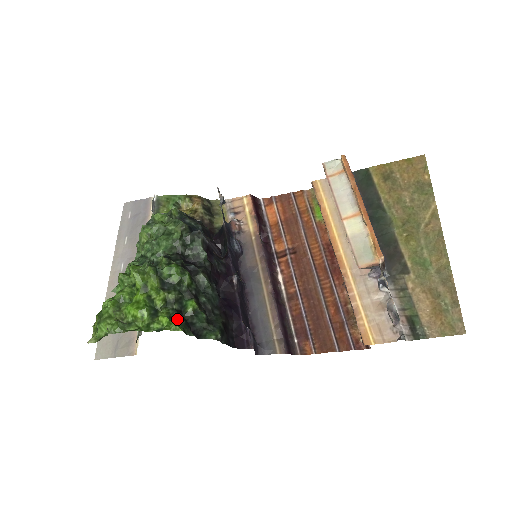
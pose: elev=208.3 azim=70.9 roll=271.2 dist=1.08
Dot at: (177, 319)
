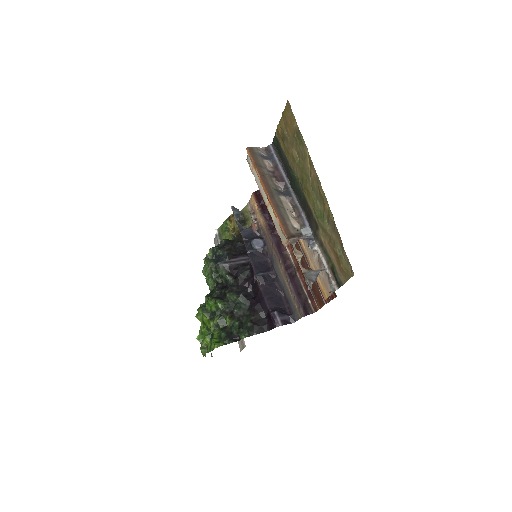
Dot at: (222, 335)
